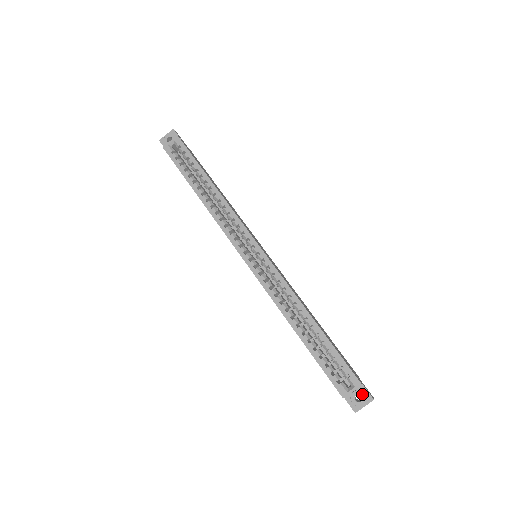
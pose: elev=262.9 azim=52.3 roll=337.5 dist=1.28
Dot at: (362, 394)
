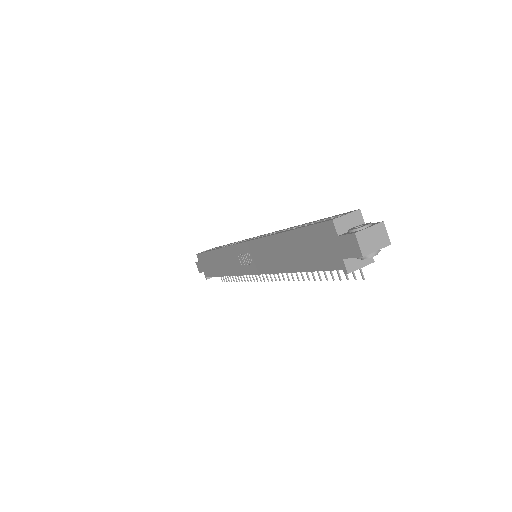
Dot at: (364, 224)
